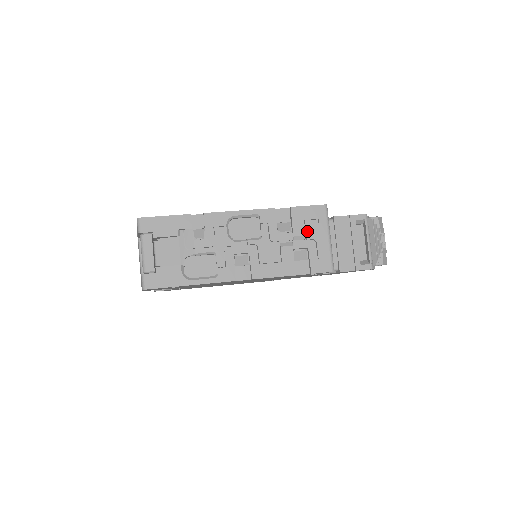
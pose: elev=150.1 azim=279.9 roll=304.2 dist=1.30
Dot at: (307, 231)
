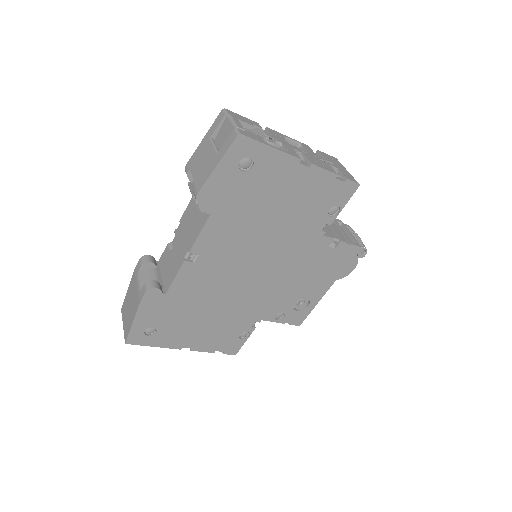
Dot at: (333, 162)
